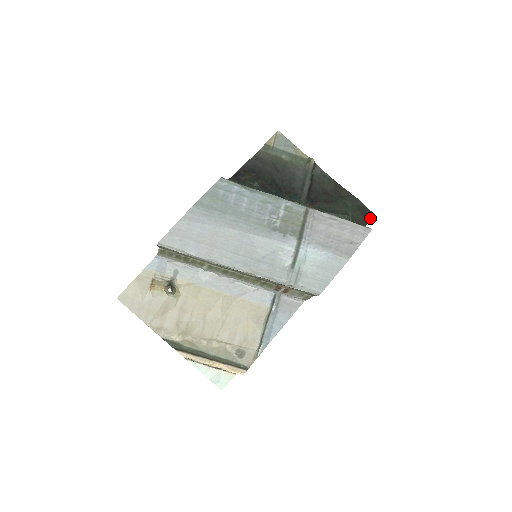
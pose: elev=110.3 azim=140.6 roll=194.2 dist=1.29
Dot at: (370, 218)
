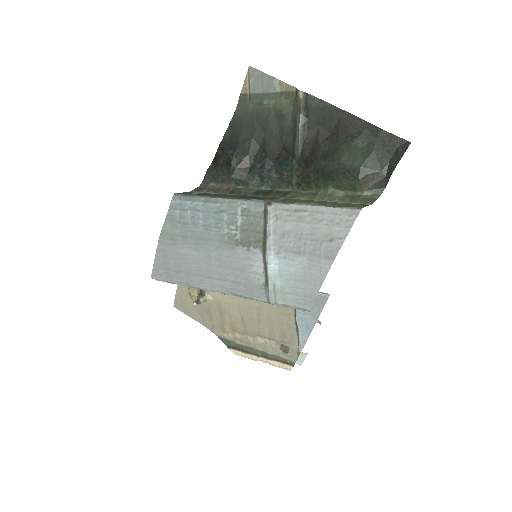
Dot at: (400, 157)
